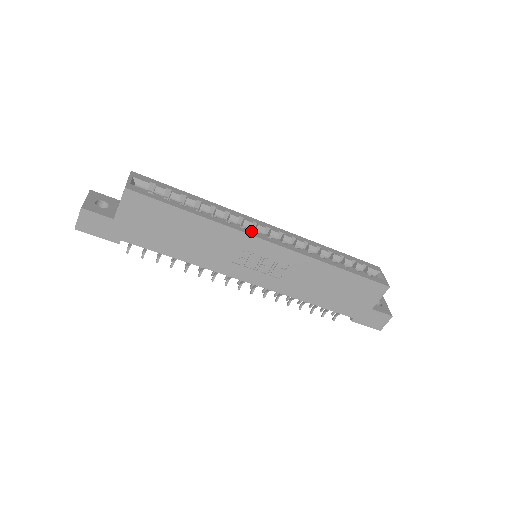
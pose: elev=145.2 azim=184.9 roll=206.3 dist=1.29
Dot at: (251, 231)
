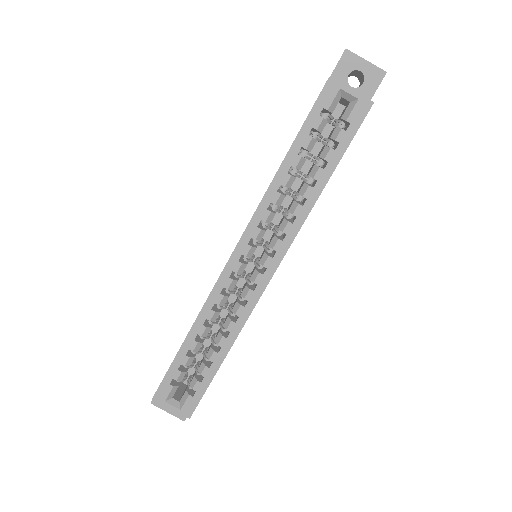
Dot at: (251, 295)
